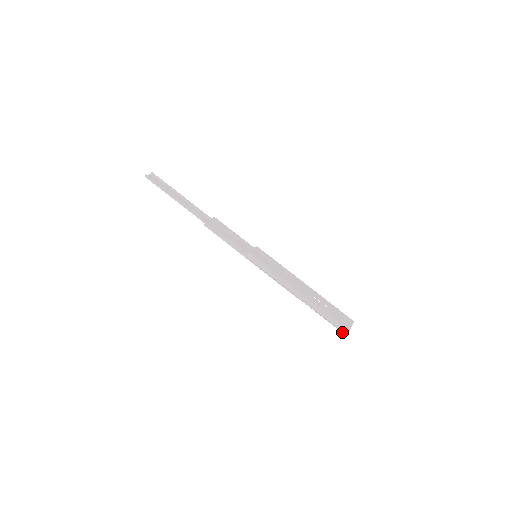
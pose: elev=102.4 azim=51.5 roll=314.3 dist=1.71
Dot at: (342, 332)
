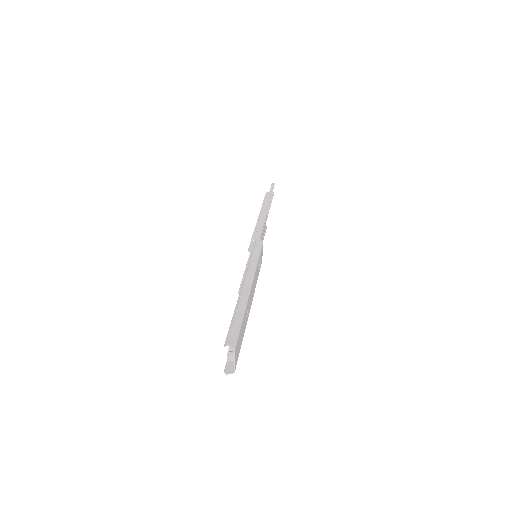
Dot at: (228, 339)
